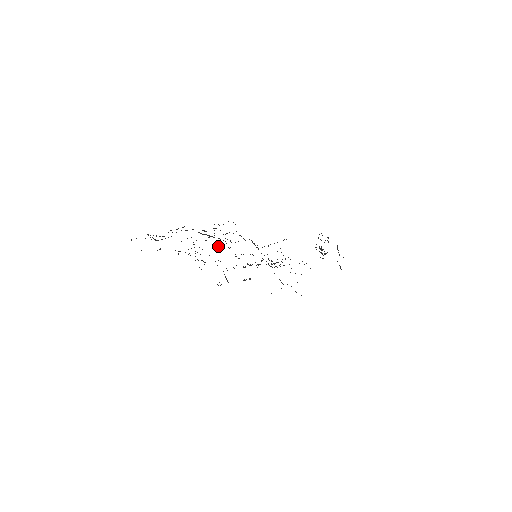
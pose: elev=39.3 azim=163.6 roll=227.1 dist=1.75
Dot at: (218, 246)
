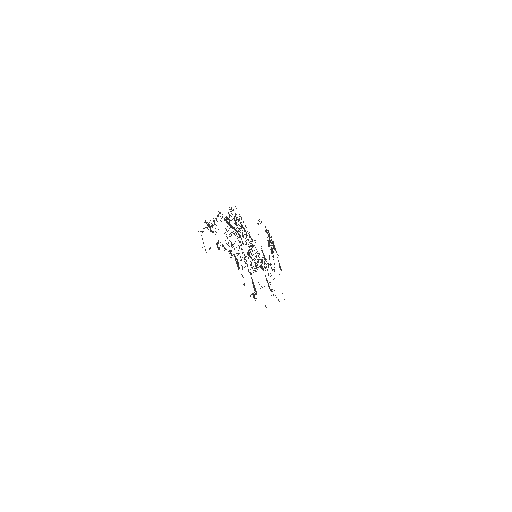
Dot at: (240, 242)
